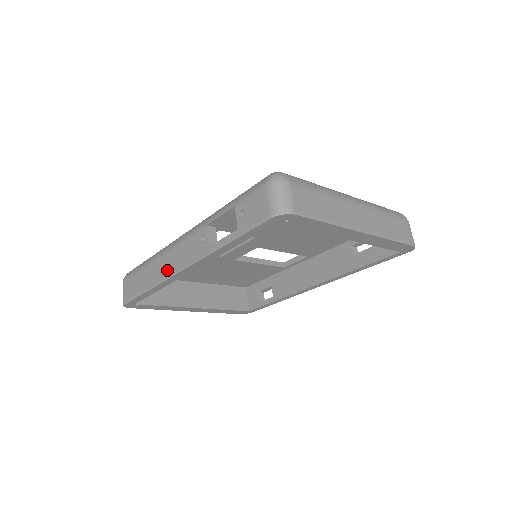
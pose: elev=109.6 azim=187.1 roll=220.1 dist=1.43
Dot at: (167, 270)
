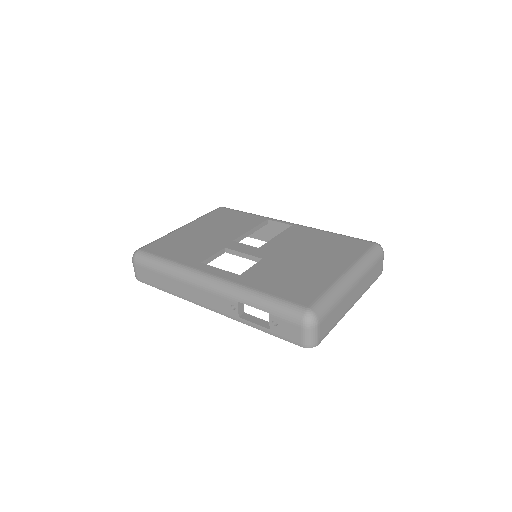
Dot at: (192, 297)
